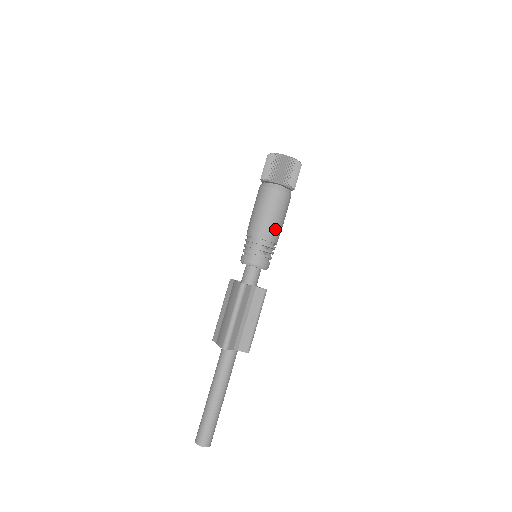
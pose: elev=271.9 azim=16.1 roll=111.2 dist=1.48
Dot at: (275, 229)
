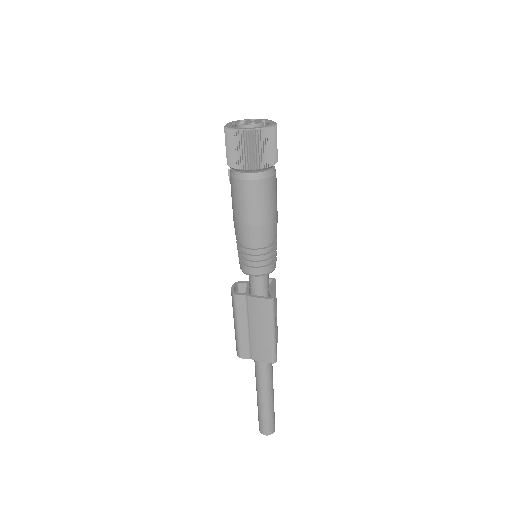
Dot at: (277, 220)
